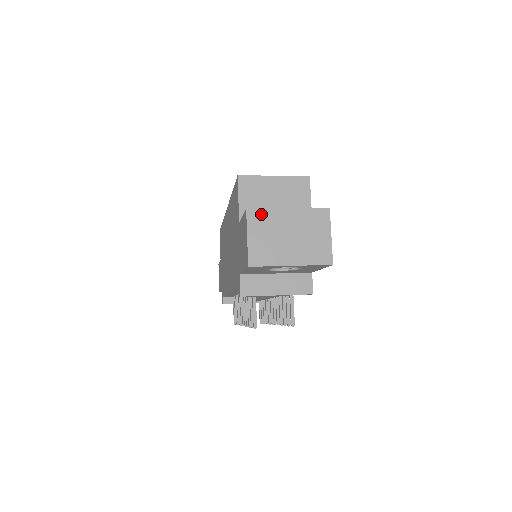
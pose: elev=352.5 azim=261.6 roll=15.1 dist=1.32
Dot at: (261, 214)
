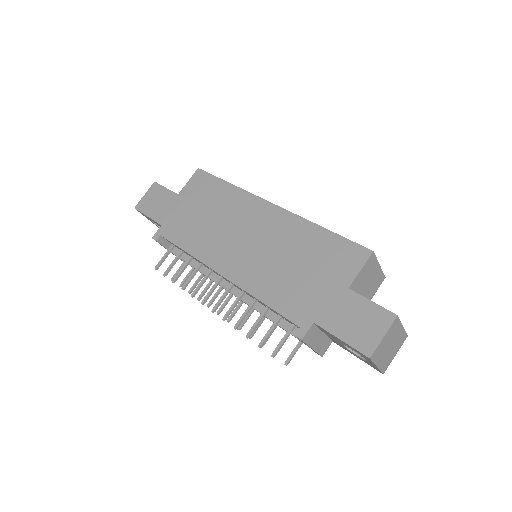
Dot at: (397, 323)
